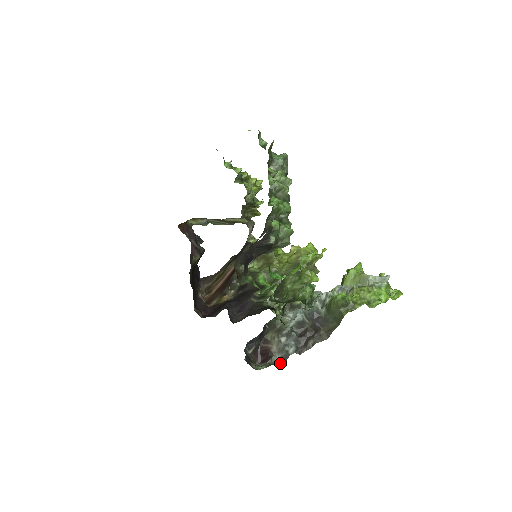
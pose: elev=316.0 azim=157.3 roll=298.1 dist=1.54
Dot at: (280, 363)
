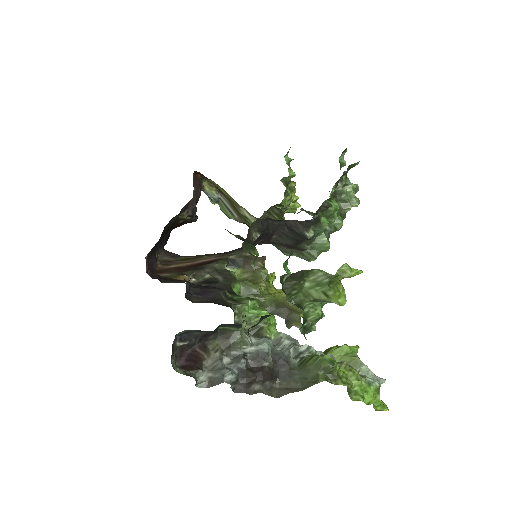
Dot at: (203, 384)
